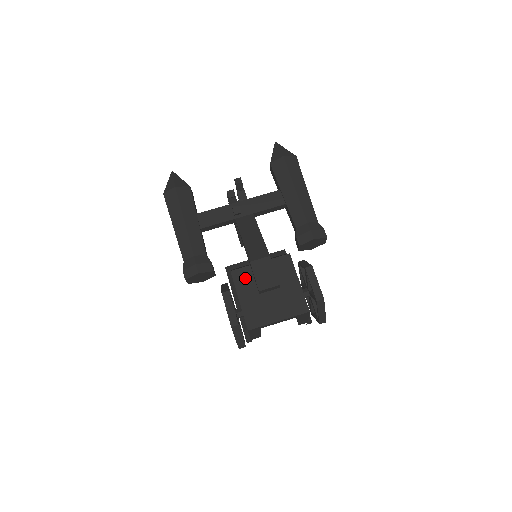
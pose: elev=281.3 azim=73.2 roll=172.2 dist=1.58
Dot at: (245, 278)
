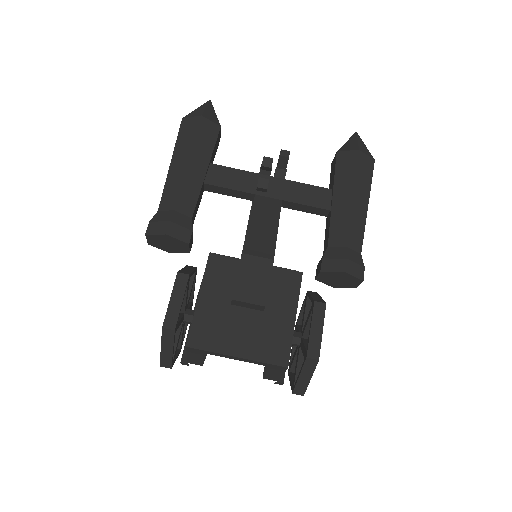
Dot at: (224, 272)
